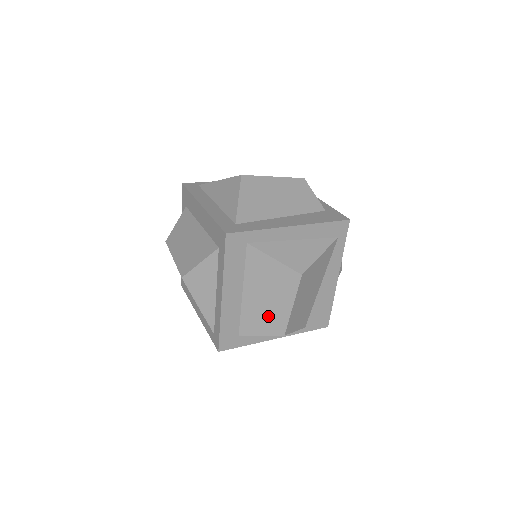
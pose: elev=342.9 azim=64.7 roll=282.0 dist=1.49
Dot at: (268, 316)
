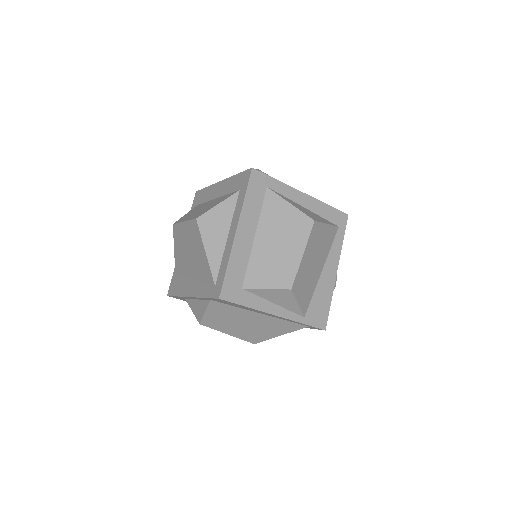
Dot at: (277, 265)
